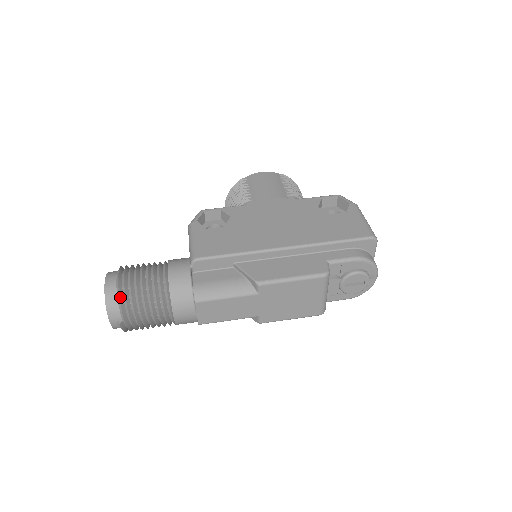
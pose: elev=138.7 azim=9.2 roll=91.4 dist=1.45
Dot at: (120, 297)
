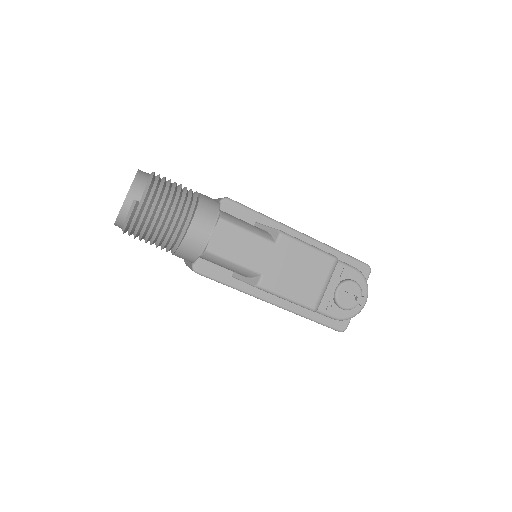
Dot at: (153, 179)
